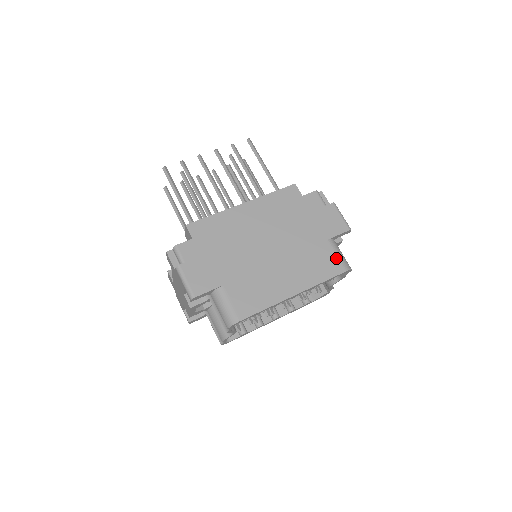
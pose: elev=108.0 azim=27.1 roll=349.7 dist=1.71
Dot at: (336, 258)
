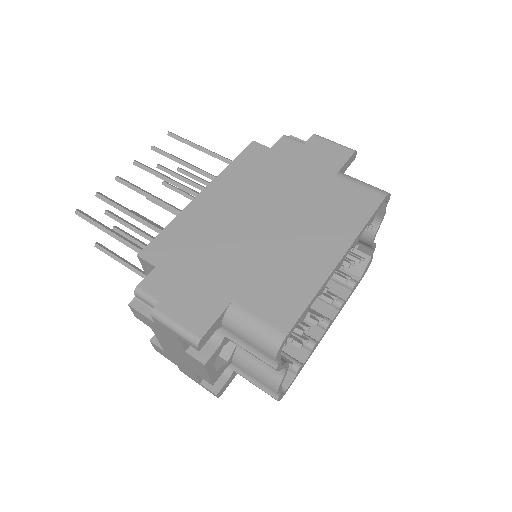
Dot at: (361, 189)
